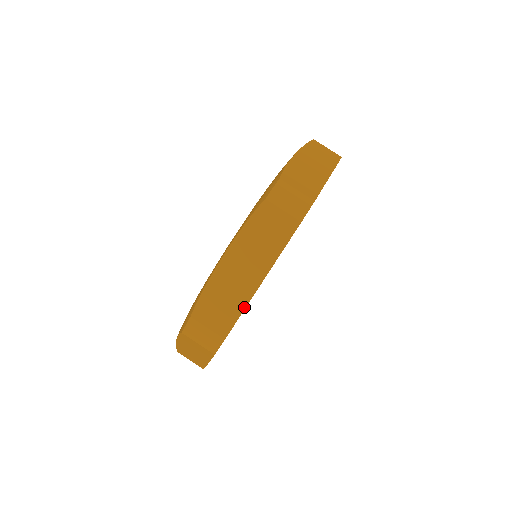
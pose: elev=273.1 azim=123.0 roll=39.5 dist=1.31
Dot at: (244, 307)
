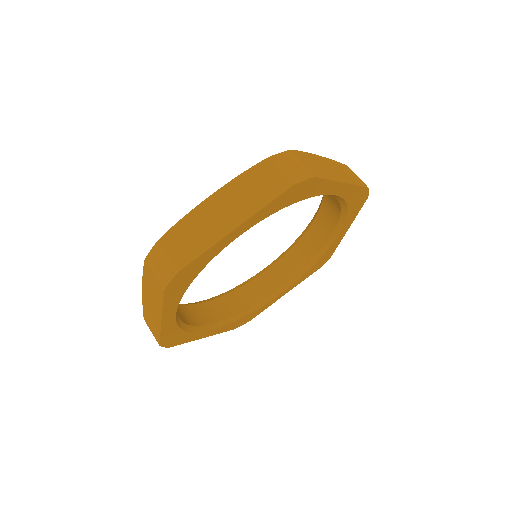
Dot at: (209, 247)
